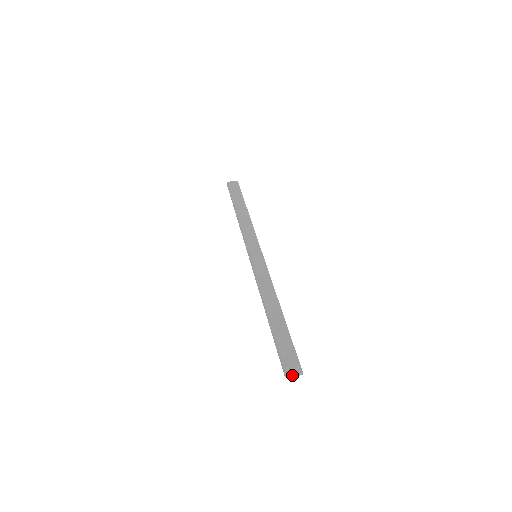
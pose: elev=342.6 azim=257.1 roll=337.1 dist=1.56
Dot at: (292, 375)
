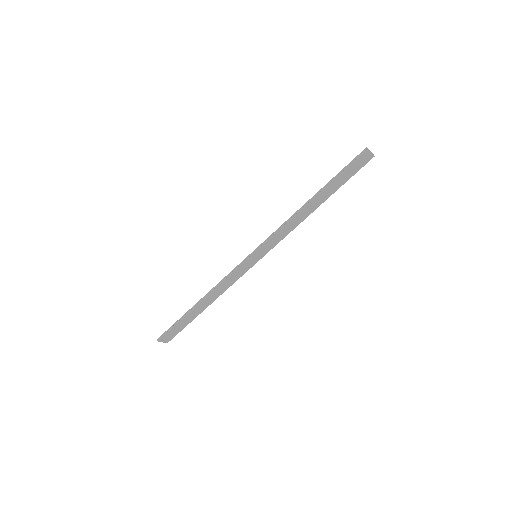
Dot at: (370, 151)
